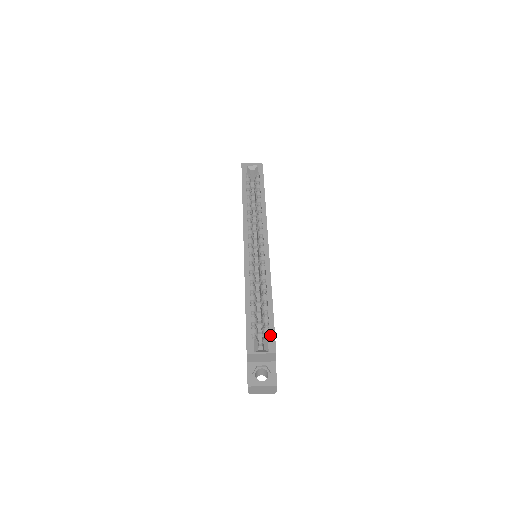
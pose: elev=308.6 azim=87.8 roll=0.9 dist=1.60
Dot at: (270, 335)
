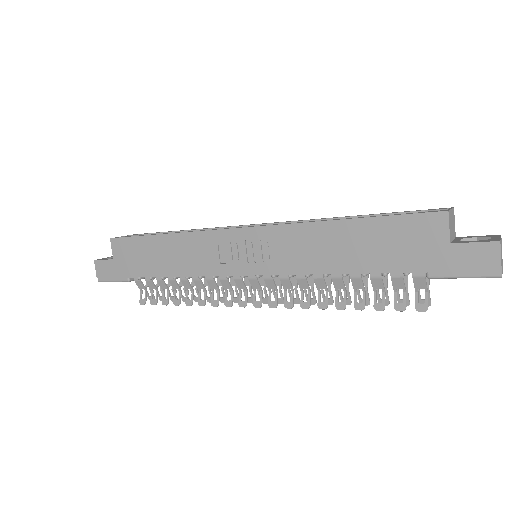
Dot at: (420, 210)
